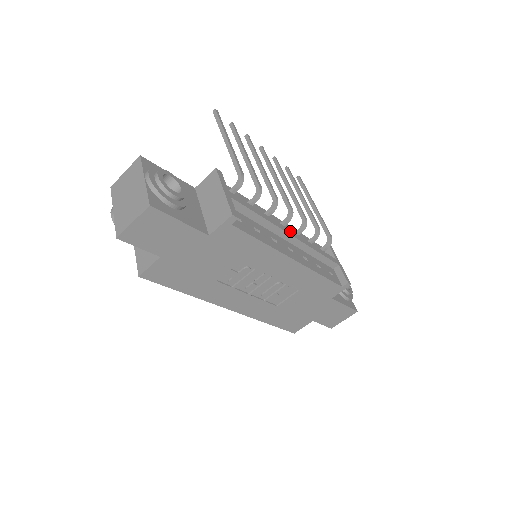
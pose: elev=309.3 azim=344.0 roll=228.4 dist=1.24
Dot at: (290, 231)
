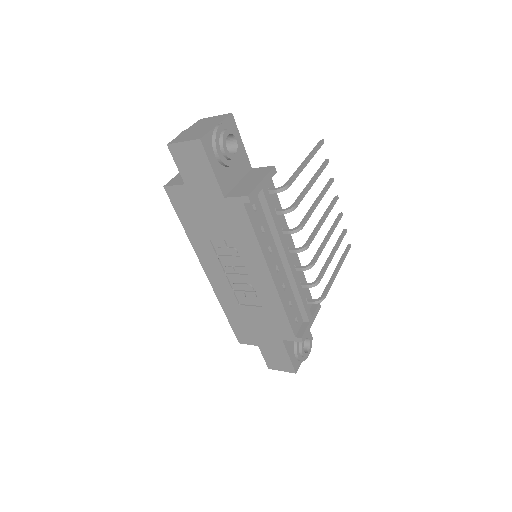
Dot at: (290, 258)
